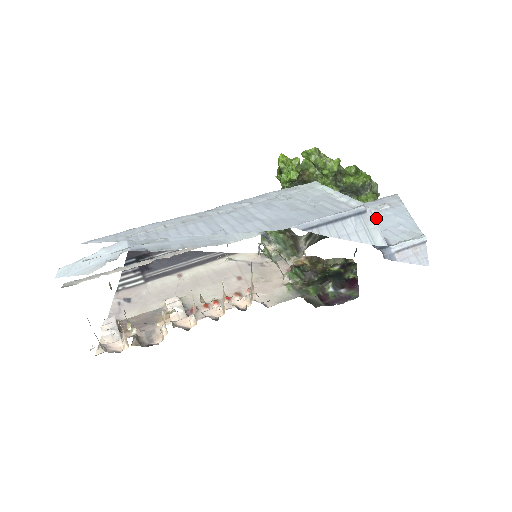
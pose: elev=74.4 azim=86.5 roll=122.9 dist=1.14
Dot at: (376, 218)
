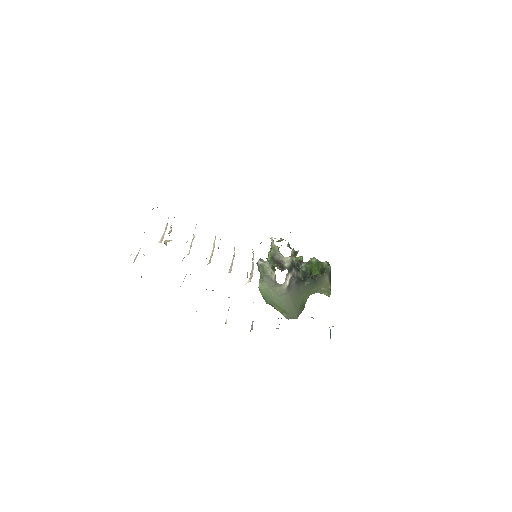
Dot at: occluded
